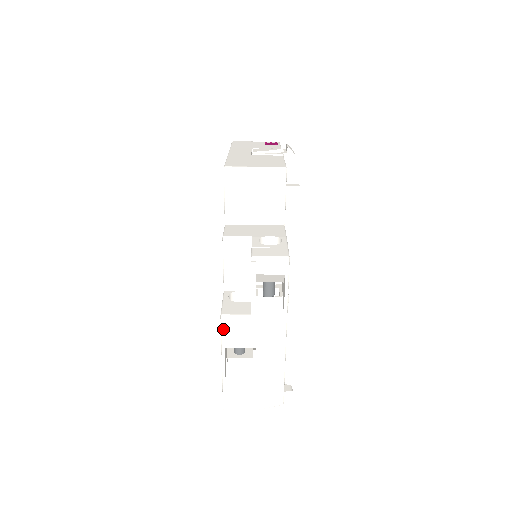
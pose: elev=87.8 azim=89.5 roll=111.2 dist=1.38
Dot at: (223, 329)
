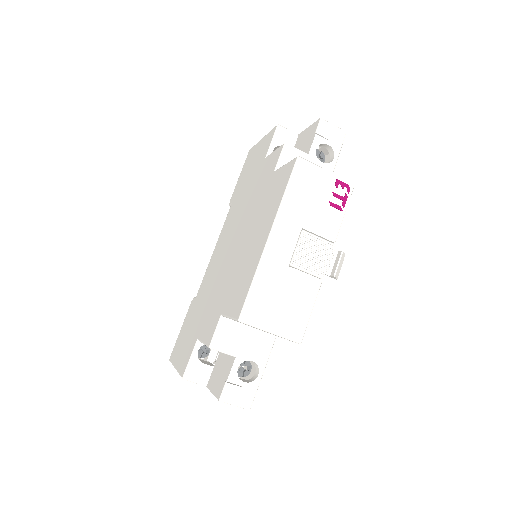
Dot at: occluded
